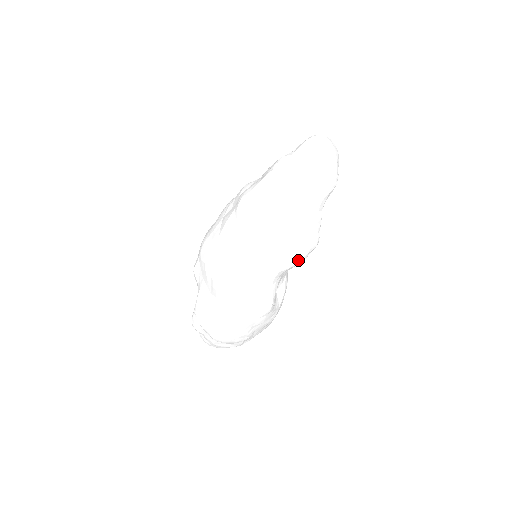
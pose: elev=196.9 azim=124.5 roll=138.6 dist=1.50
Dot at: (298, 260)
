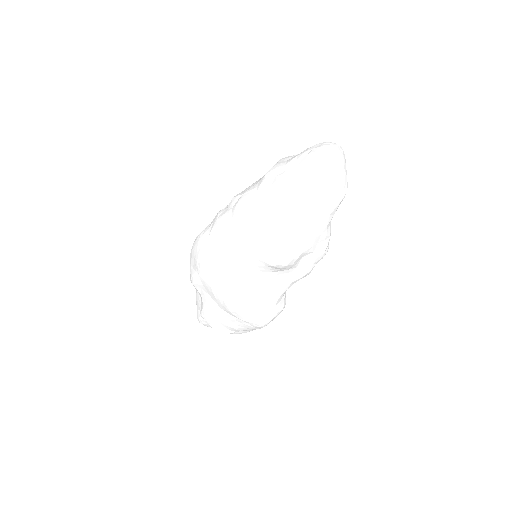
Dot at: occluded
